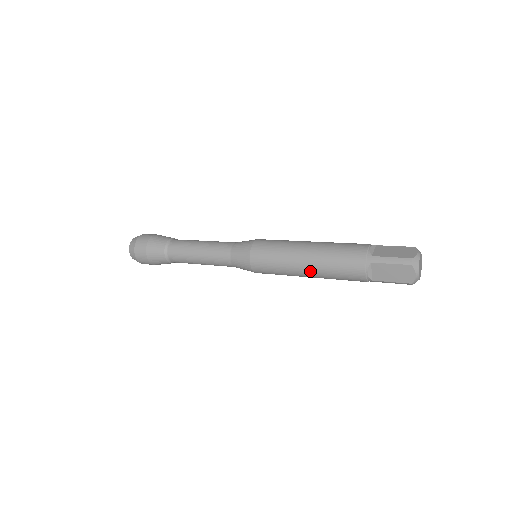
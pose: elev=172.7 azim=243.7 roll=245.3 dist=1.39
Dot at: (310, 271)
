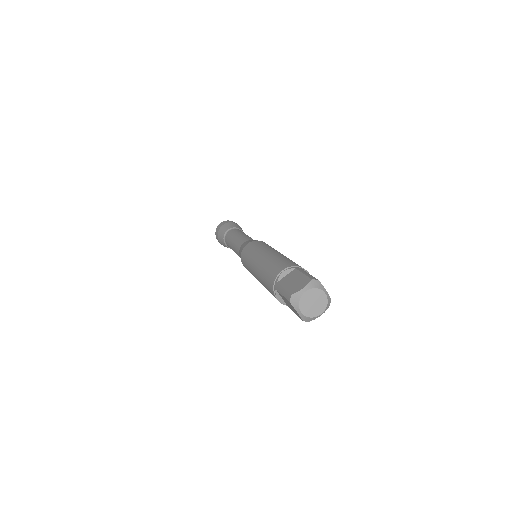
Dot at: occluded
